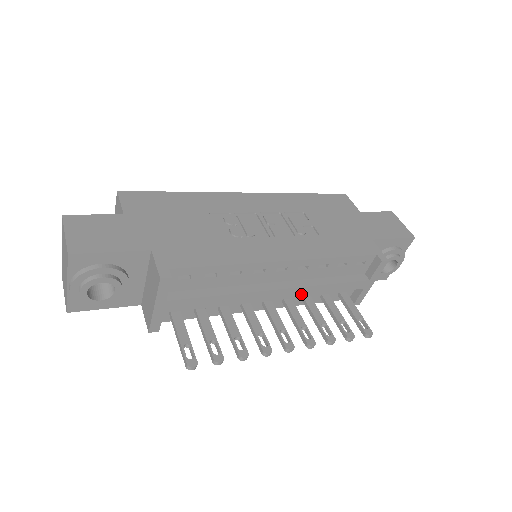
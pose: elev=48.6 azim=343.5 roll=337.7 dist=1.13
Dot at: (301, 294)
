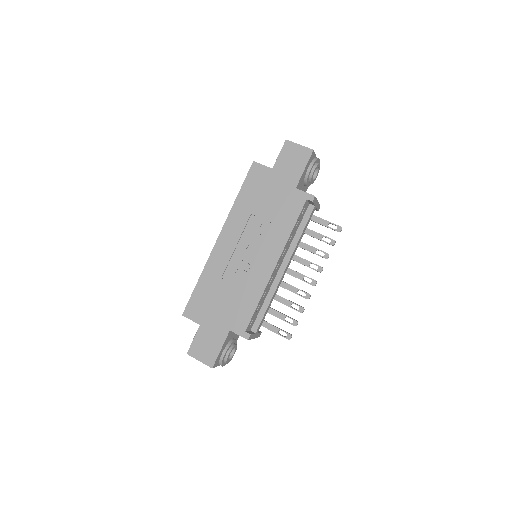
Dot at: occluded
